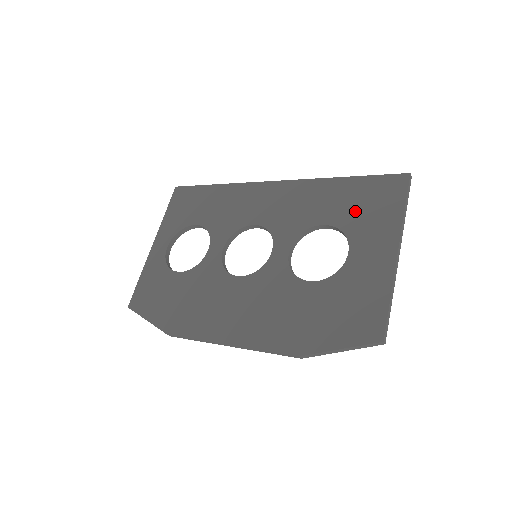
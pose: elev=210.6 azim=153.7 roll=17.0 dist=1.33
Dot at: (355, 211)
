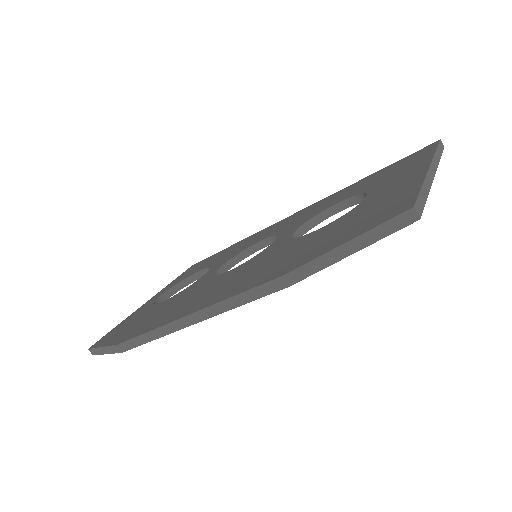
Dot at: (377, 180)
